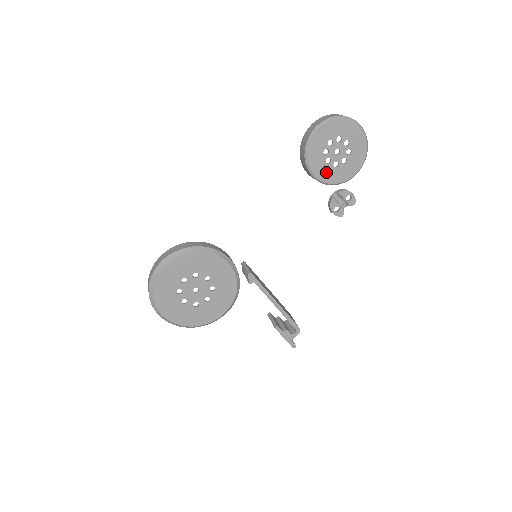
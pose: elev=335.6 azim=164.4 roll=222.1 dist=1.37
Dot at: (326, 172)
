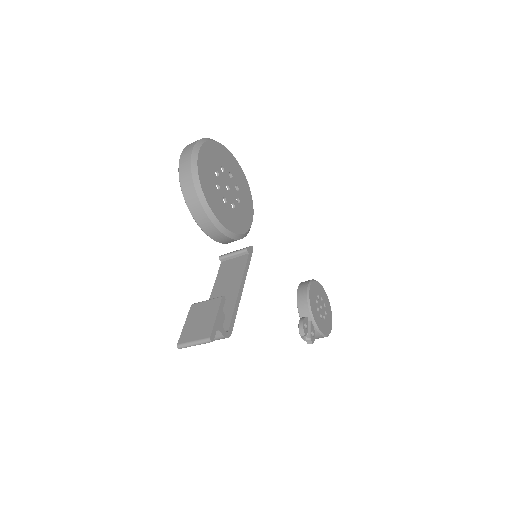
Dot at: (313, 303)
